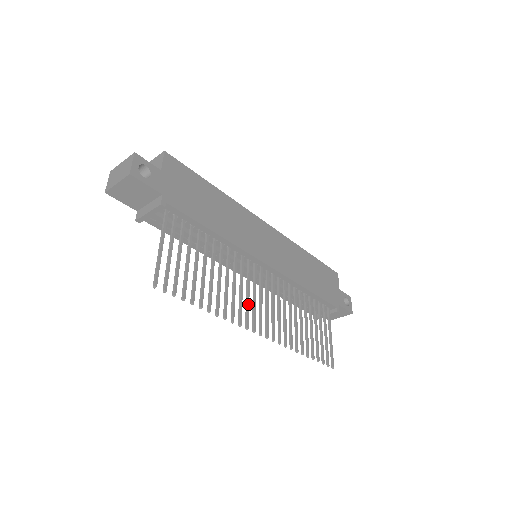
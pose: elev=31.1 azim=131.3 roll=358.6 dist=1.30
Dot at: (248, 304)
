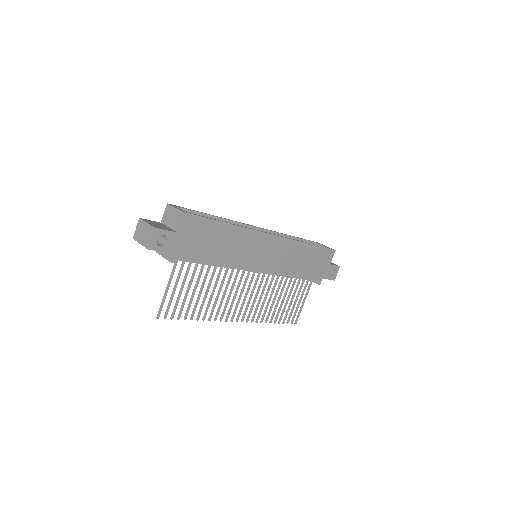
Dot at: occluded
